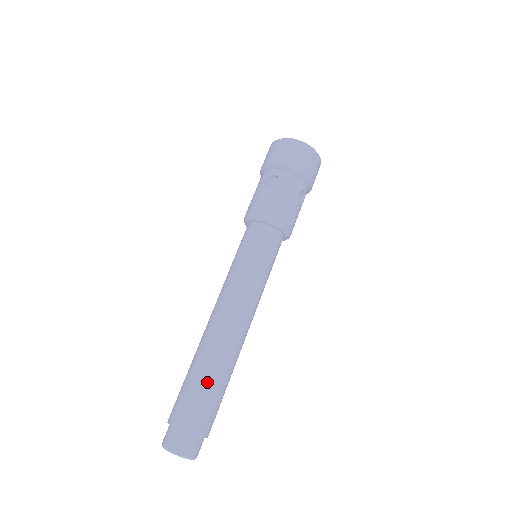
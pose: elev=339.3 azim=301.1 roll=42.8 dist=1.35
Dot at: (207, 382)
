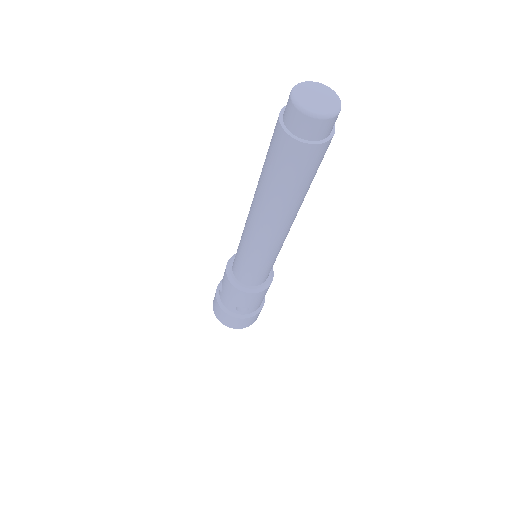
Dot at: occluded
